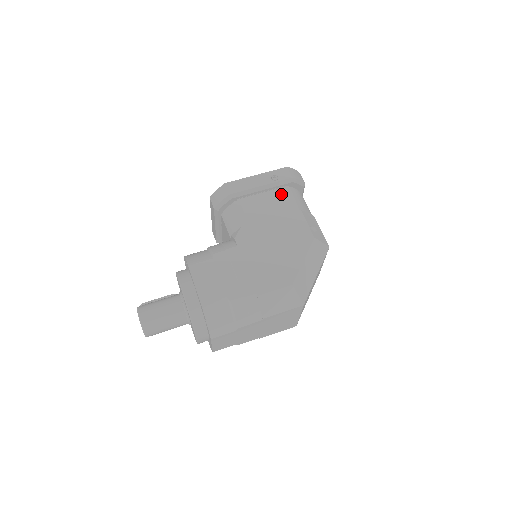
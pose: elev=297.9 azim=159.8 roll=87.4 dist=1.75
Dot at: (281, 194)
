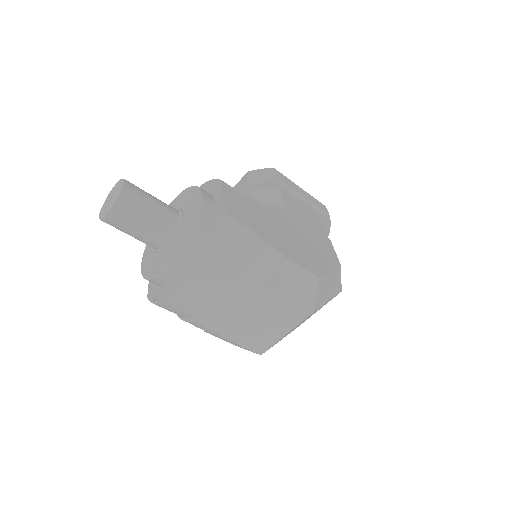
Dot at: (316, 218)
